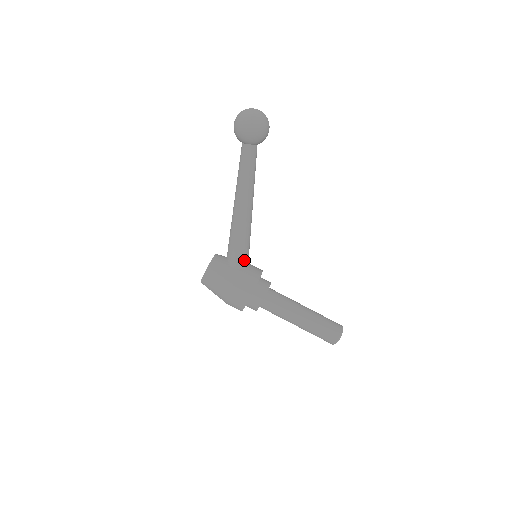
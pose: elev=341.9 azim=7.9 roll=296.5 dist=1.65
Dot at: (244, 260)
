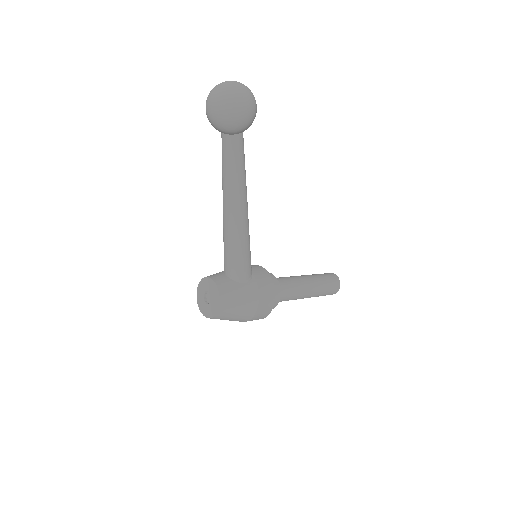
Dot at: (251, 268)
